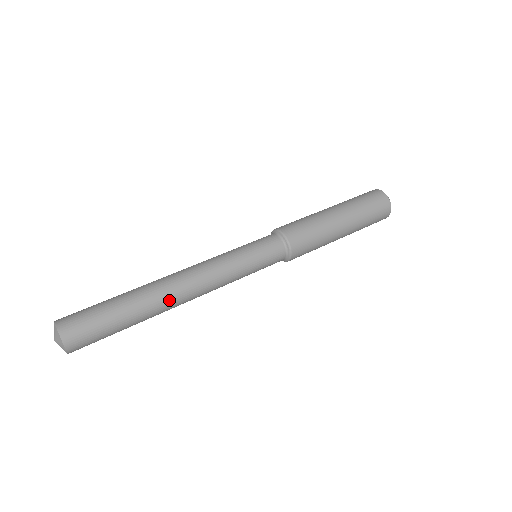
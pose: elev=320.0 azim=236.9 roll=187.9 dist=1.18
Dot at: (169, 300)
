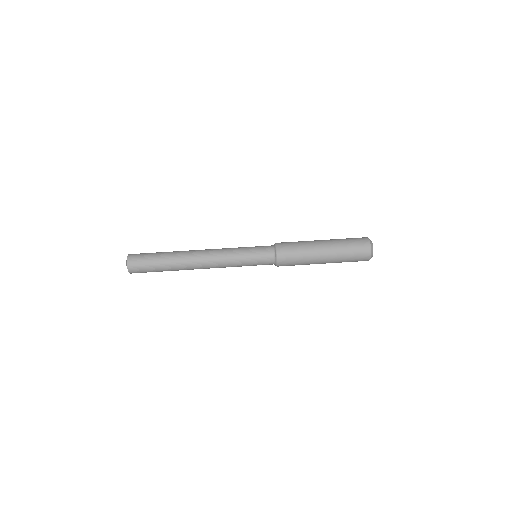
Dot at: (190, 268)
